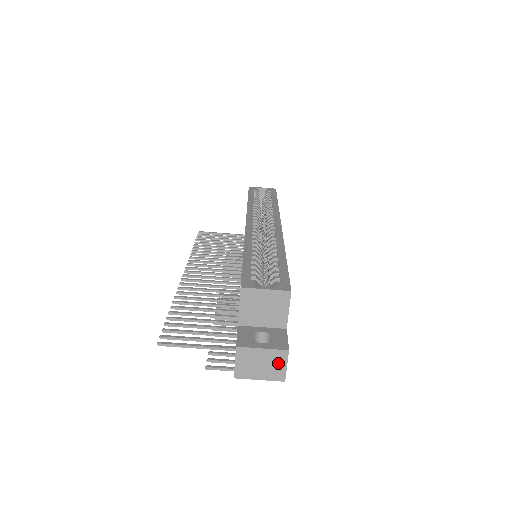
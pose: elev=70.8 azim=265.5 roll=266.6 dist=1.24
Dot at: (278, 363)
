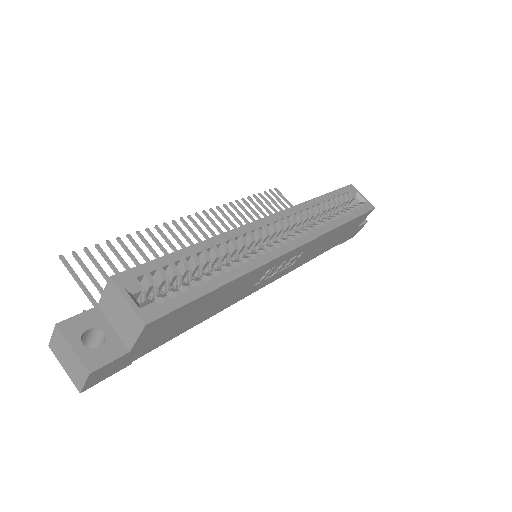
Dot at: (80, 373)
